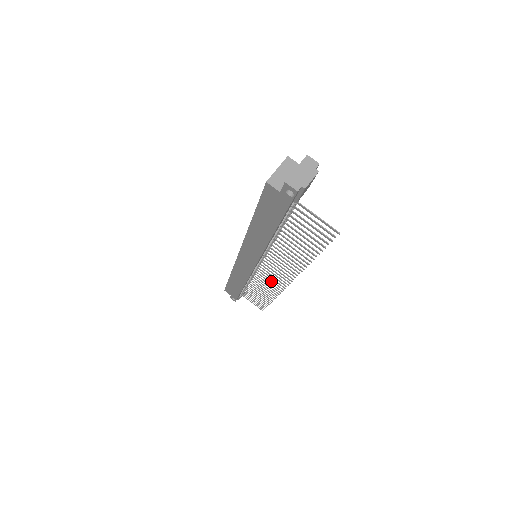
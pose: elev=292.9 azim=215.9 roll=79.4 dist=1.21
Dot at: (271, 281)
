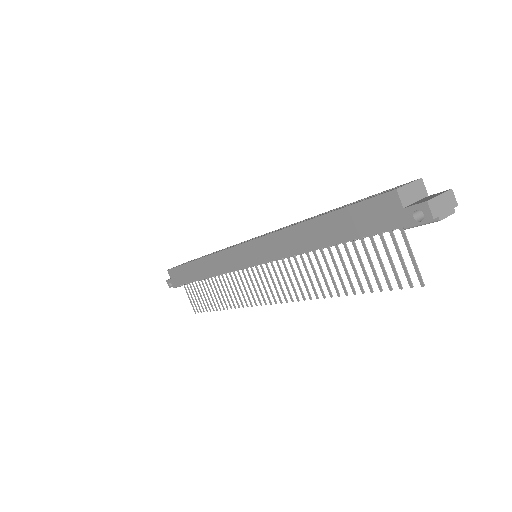
Dot at: occluded
